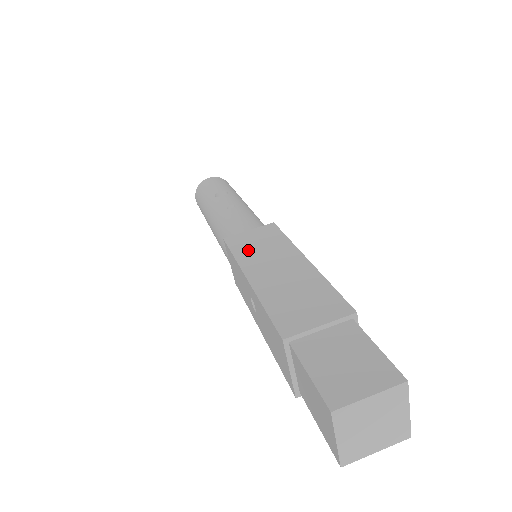
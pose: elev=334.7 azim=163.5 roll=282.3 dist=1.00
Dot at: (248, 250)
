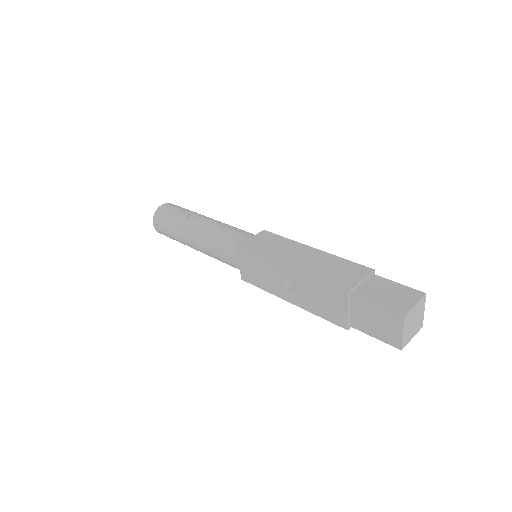
Dot at: (266, 250)
